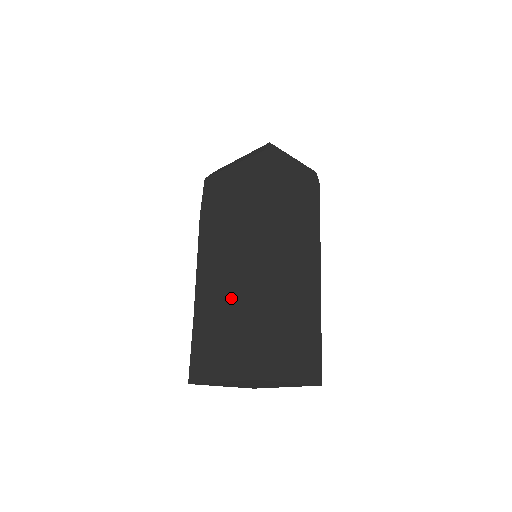
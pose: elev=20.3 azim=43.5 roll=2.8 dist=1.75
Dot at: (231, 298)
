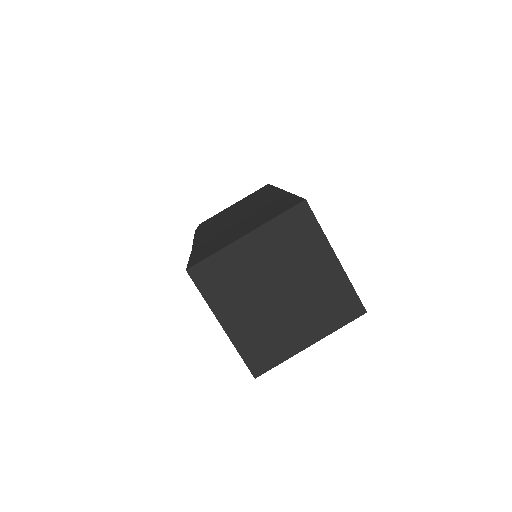
Dot at: (249, 214)
